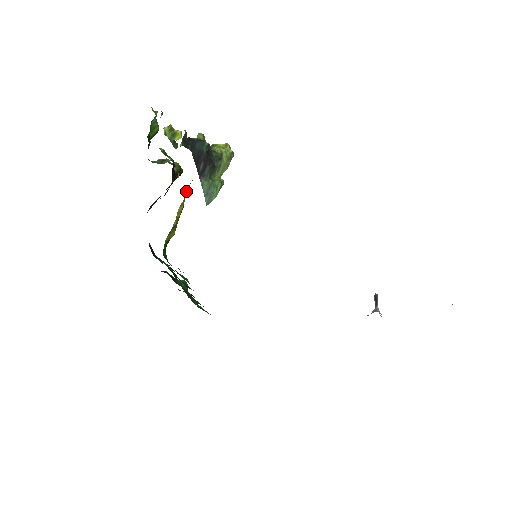
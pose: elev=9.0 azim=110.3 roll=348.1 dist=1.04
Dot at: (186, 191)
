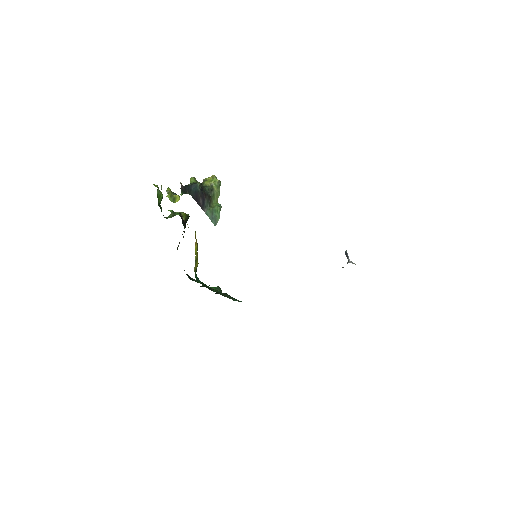
Dot at: (195, 234)
